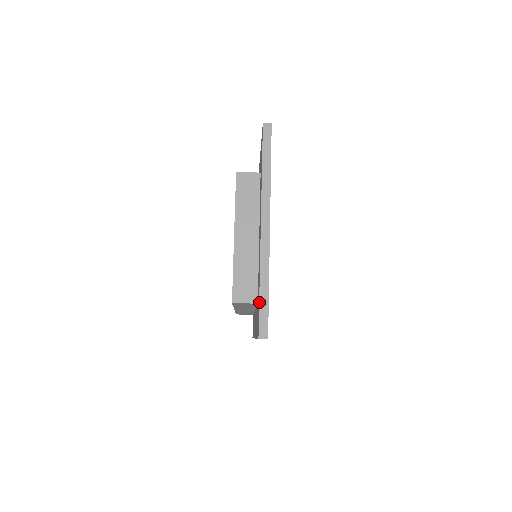
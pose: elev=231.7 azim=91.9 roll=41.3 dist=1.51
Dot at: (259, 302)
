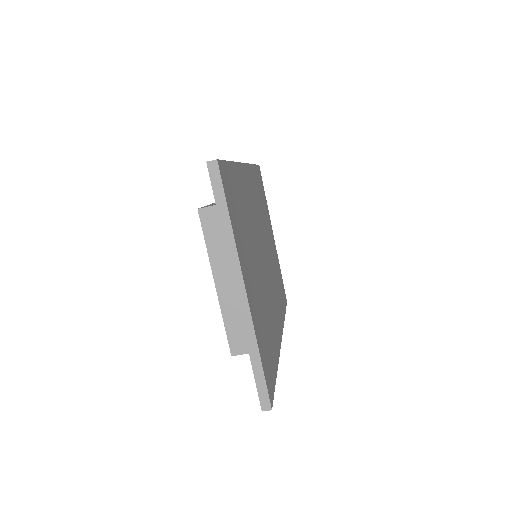
Dot at: occluded
